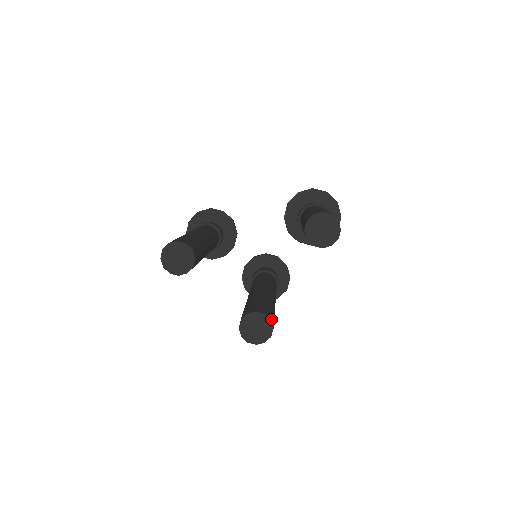
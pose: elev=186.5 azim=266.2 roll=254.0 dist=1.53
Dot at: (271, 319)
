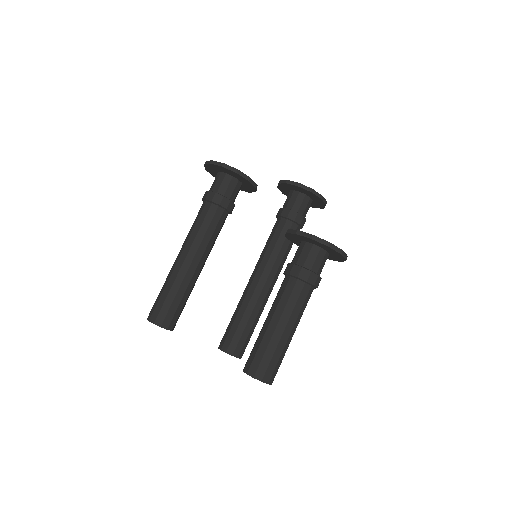
Dot at: (239, 355)
